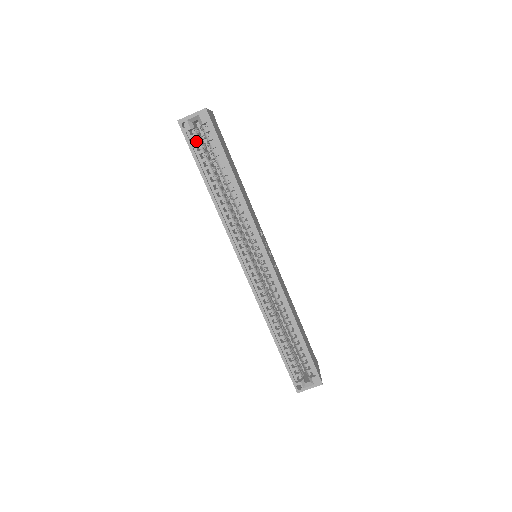
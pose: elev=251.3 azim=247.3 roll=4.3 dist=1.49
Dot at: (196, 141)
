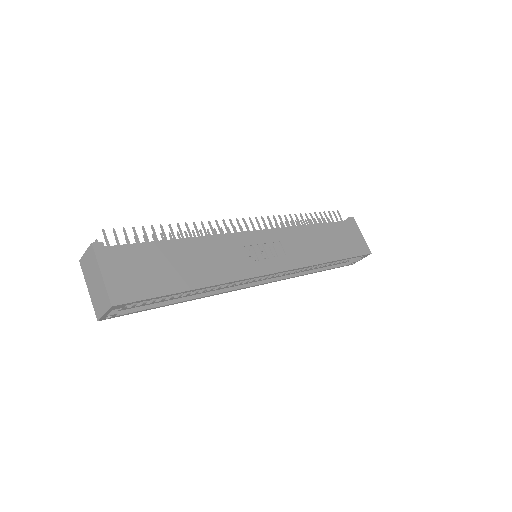
Dot at: occluded
